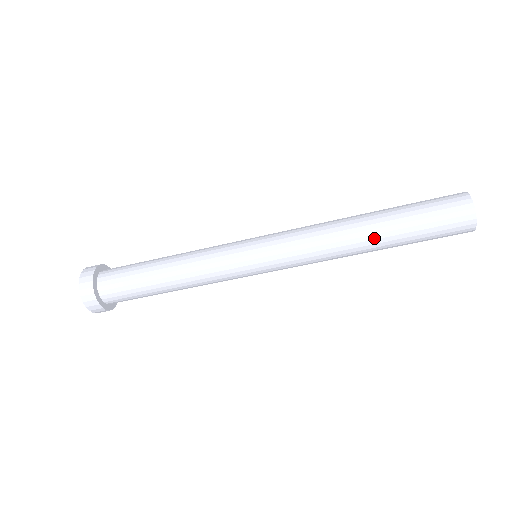
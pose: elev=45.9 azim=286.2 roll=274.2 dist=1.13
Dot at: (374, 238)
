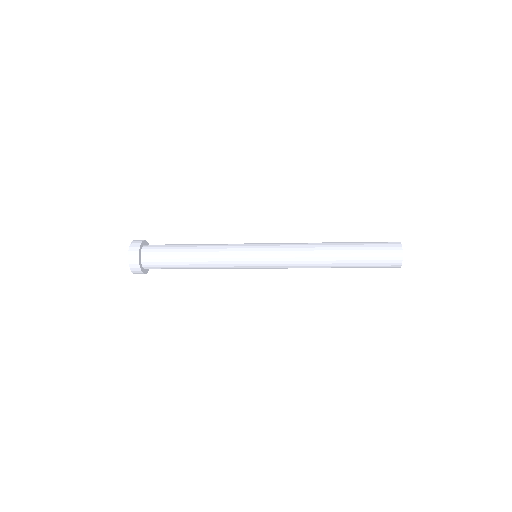
Dot at: (337, 259)
